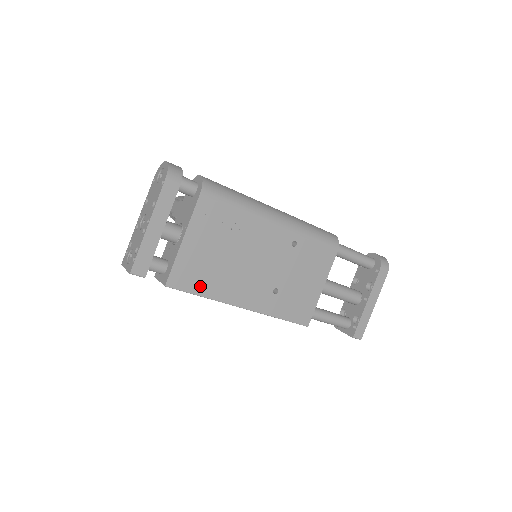
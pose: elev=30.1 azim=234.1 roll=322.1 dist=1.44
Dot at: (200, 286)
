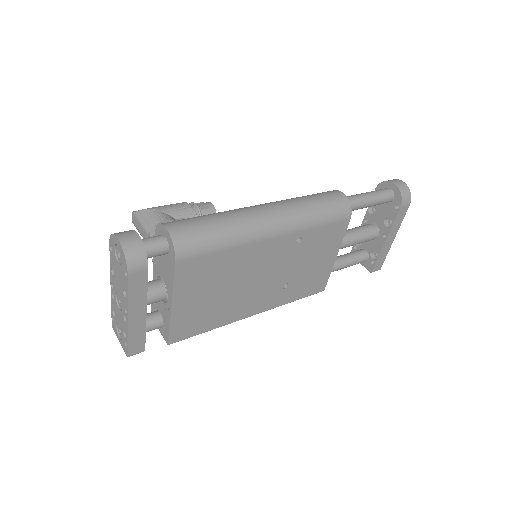
Dot at: (204, 326)
